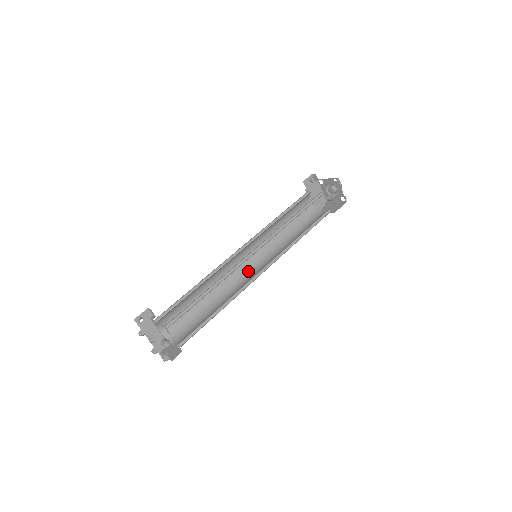
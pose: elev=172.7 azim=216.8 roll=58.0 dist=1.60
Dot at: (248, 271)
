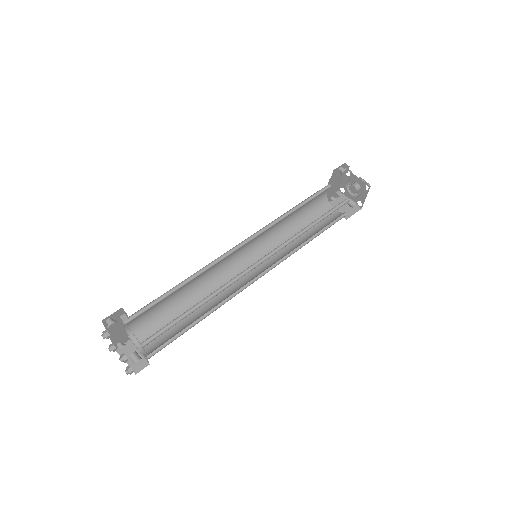
Dot at: (239, 265)
